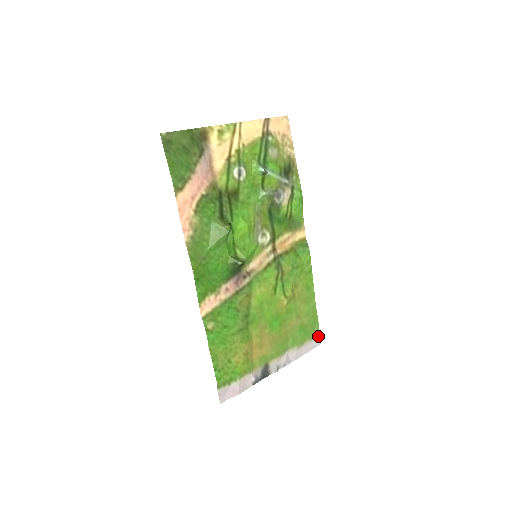
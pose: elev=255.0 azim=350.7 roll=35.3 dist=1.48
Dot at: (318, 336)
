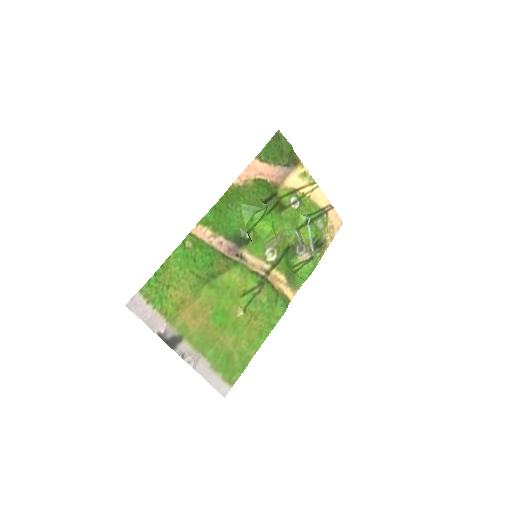
Dot at: (230, 387)
